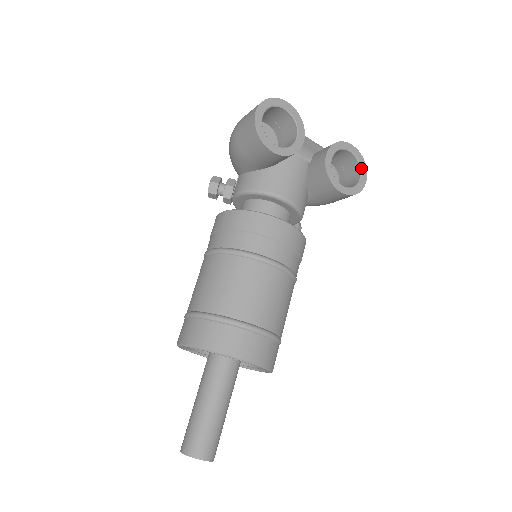
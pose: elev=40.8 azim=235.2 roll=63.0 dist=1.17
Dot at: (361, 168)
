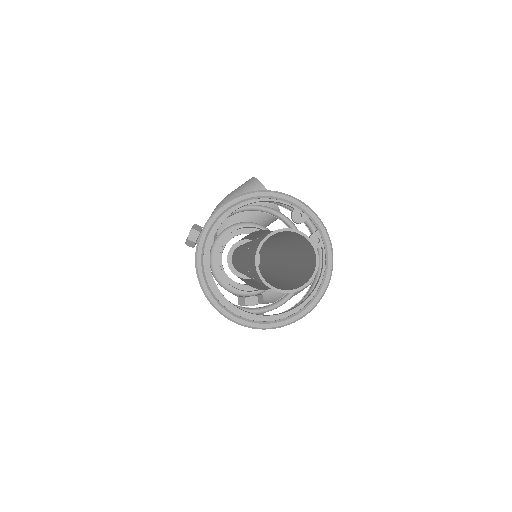
Dot at: occluded
